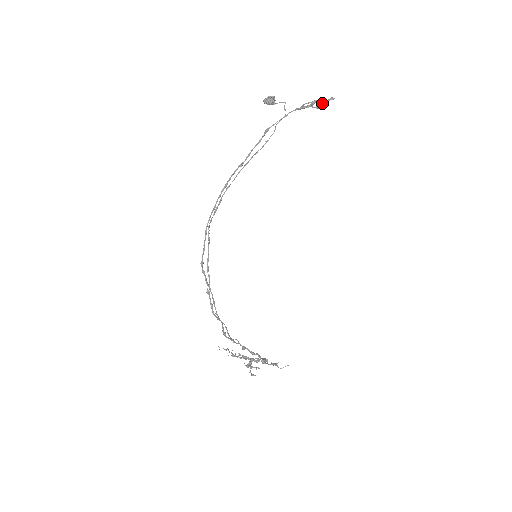
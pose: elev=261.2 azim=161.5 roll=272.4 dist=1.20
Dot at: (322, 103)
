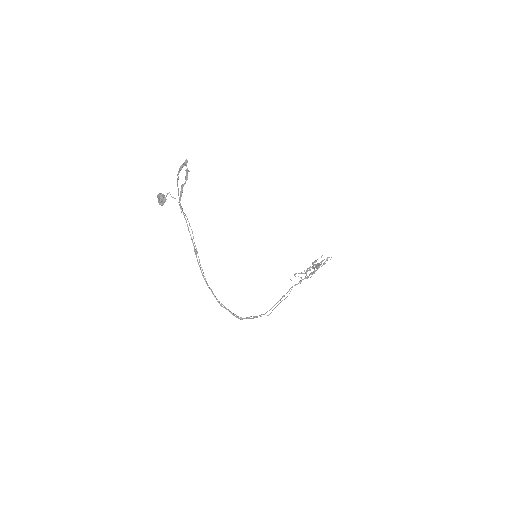
Dot at: occluded
